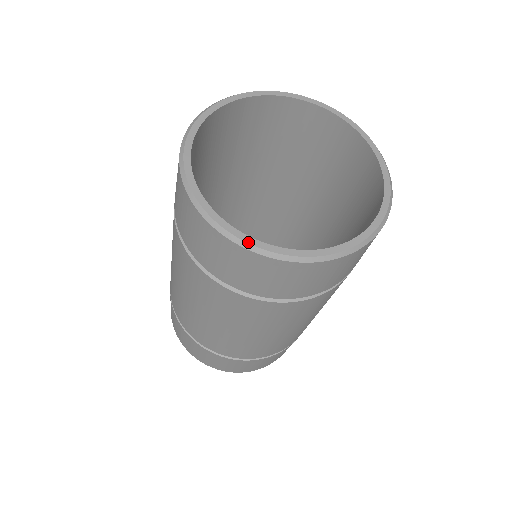
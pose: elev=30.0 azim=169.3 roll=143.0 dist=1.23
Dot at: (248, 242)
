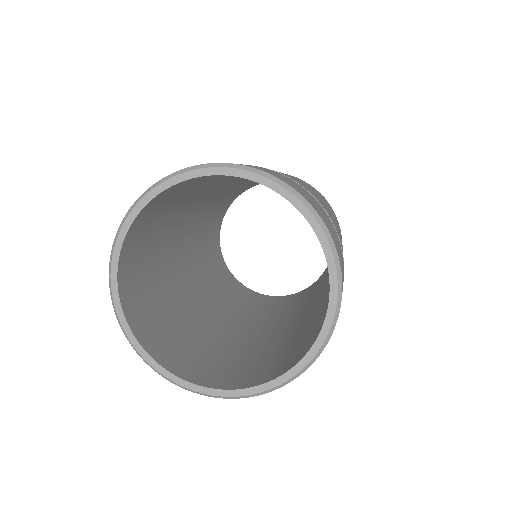
Dot at: (254, 393)
